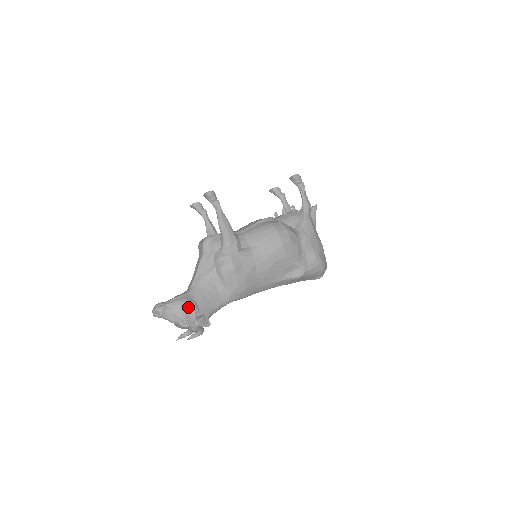
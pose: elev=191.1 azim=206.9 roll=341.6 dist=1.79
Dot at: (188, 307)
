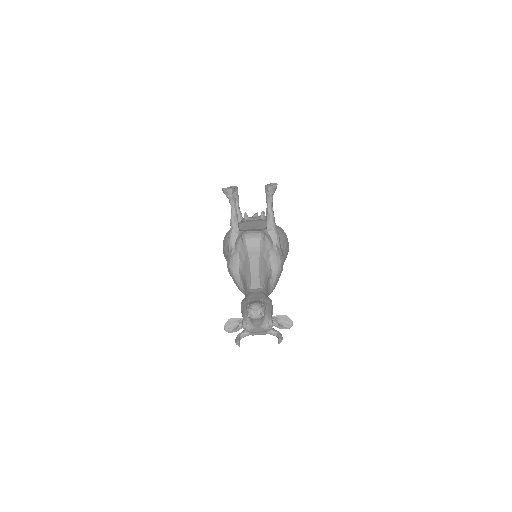
Dot at: (272, 308)
